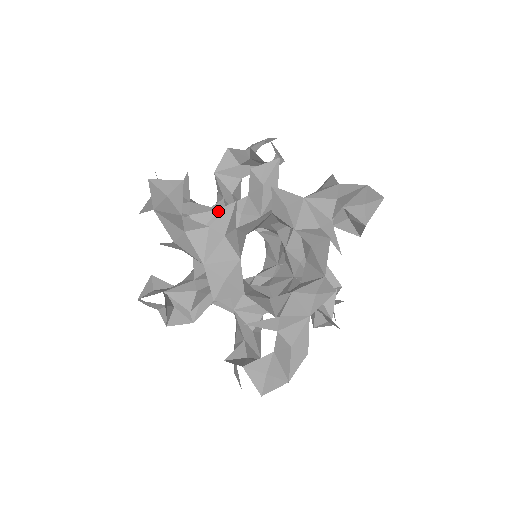
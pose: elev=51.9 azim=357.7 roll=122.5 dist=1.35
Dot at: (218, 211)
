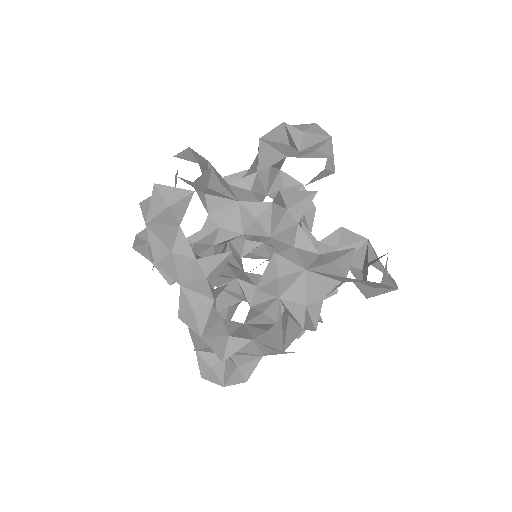
Dot at: (235, 202)
